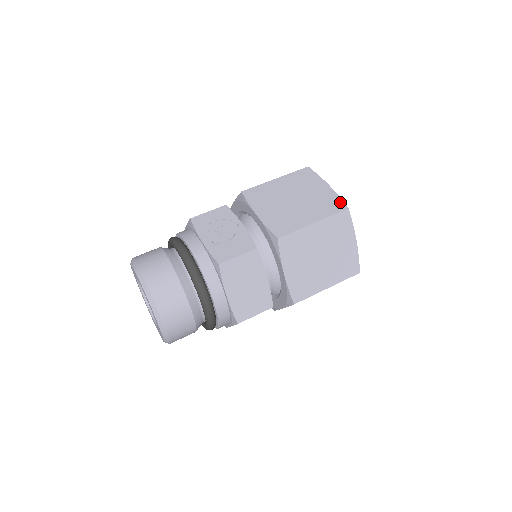
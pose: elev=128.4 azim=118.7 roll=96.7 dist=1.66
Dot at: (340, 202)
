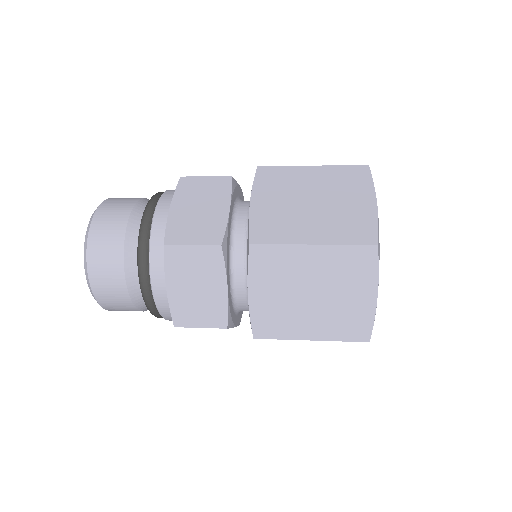
Dot at: occluded
